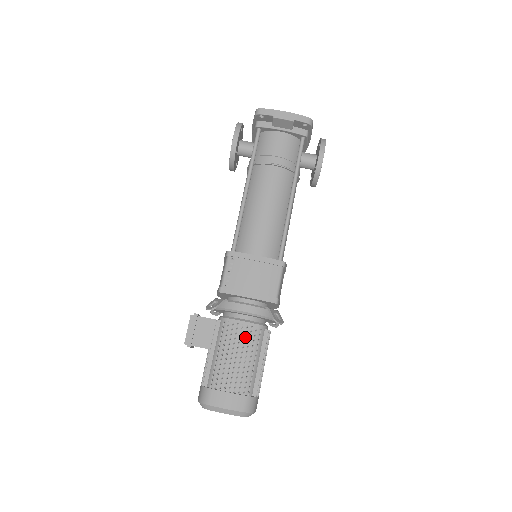
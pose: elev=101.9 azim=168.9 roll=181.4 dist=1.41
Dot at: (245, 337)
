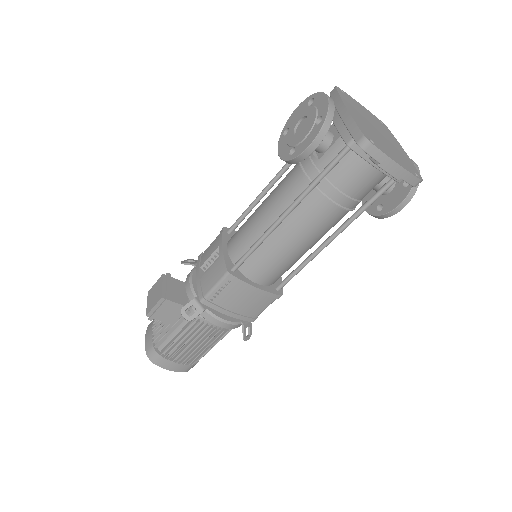
Dot at: (210, 336)
